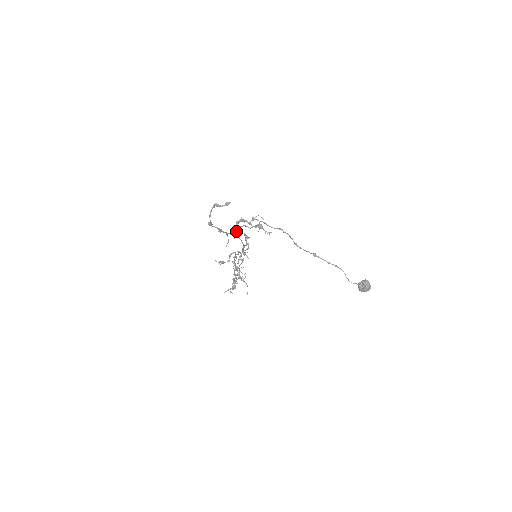
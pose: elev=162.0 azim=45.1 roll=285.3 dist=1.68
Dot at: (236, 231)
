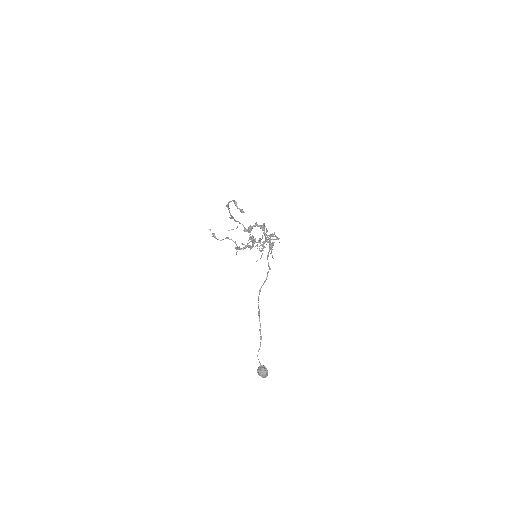
Dot at: (248, 229)
